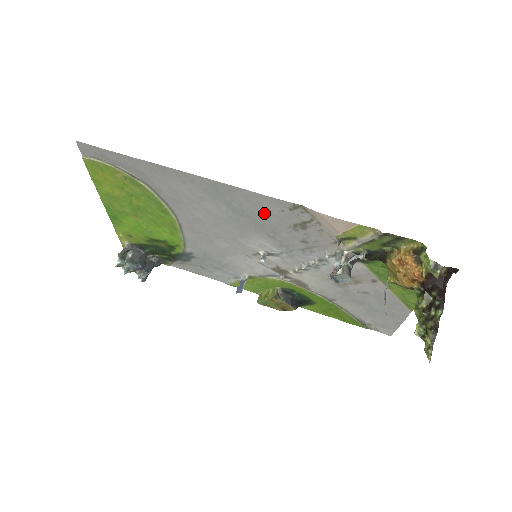
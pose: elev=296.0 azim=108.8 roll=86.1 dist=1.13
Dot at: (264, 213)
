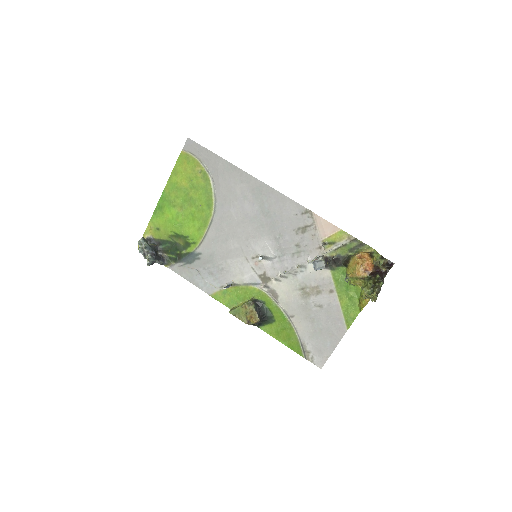
Dot at: (283, 215)
